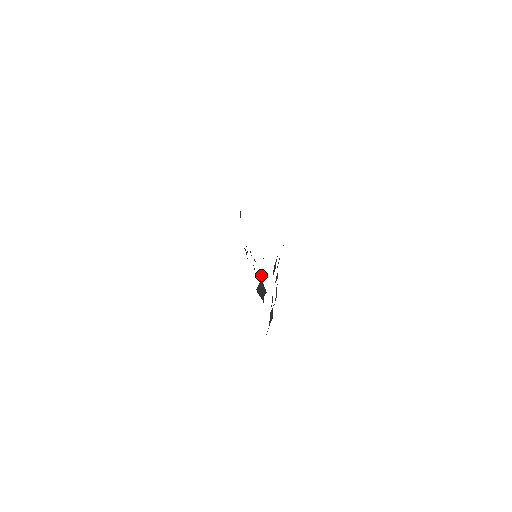
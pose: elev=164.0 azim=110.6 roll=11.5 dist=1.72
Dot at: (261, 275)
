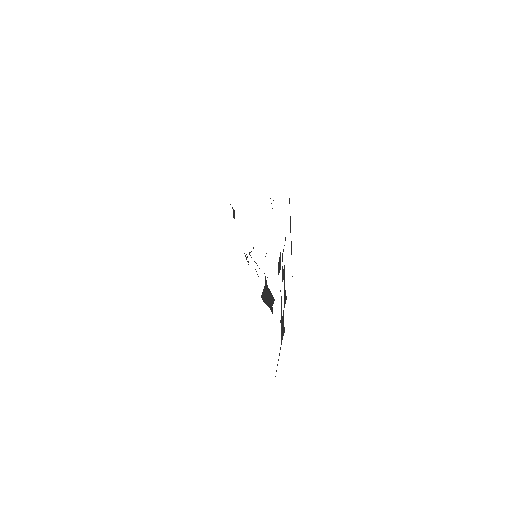
Dot at: (265, 279)
